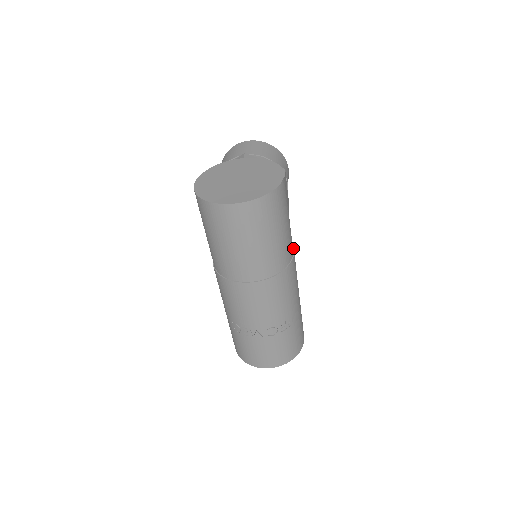
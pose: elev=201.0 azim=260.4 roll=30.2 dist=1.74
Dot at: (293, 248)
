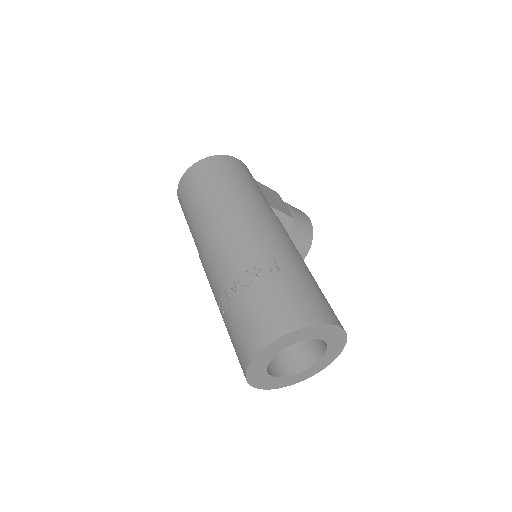
Dot at: (274, 215)
